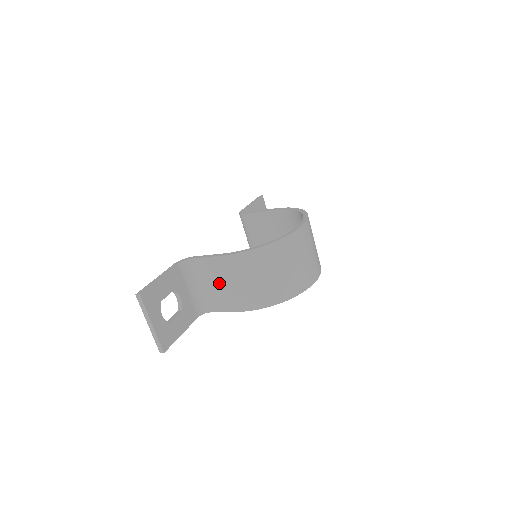
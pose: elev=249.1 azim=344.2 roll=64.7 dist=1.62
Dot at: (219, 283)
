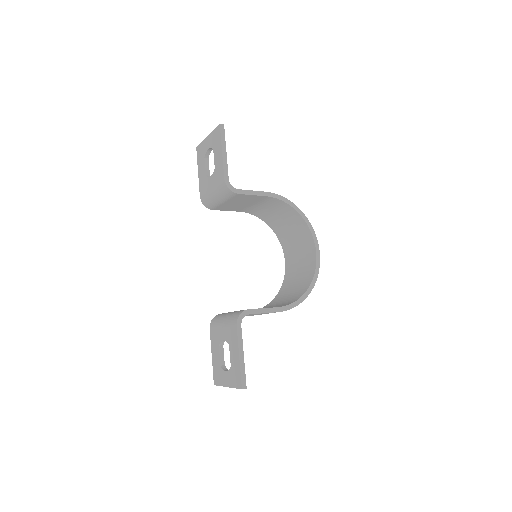
Dot at: occluded
